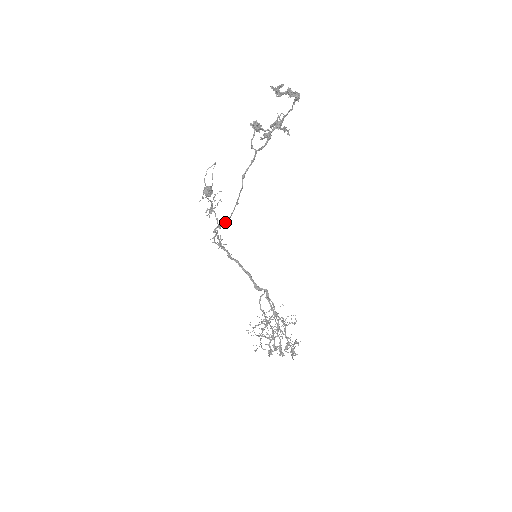
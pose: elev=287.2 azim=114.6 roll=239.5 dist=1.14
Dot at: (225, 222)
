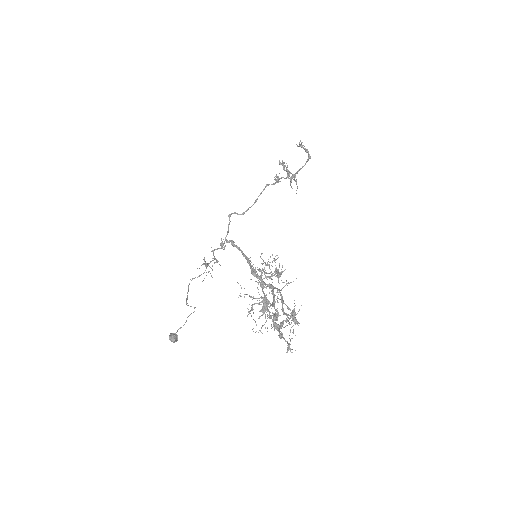
Dot at: (240, 214)
